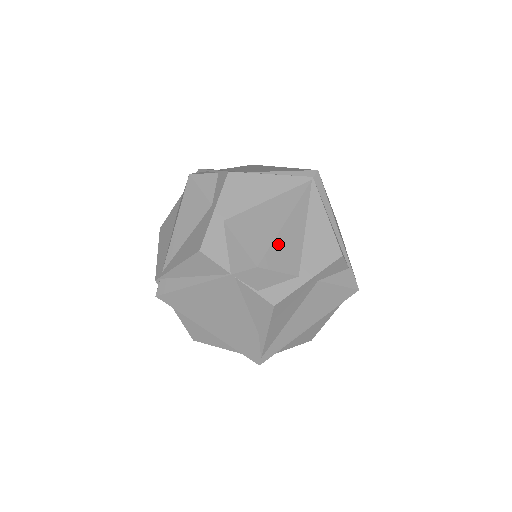
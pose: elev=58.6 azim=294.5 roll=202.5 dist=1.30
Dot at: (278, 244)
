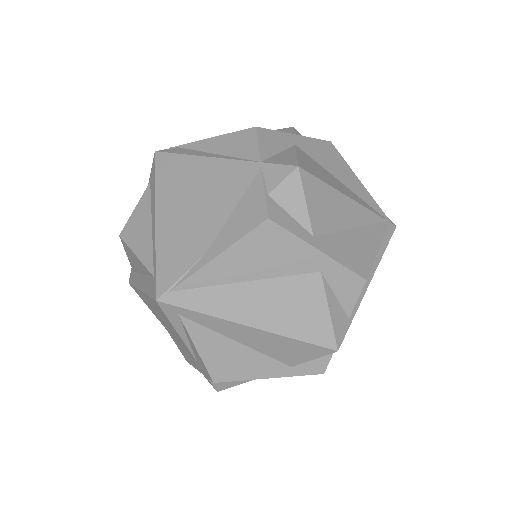
Dot at: (327, 192)
